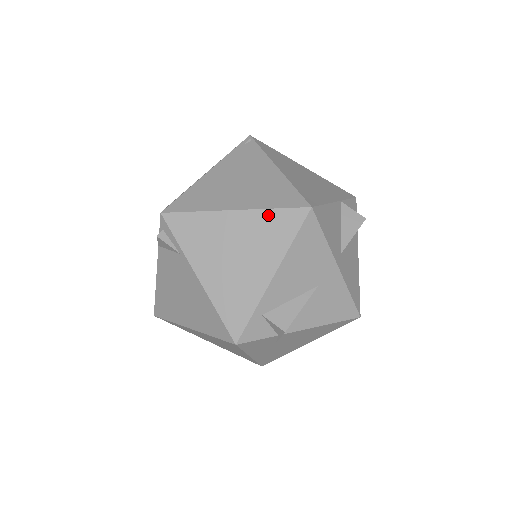
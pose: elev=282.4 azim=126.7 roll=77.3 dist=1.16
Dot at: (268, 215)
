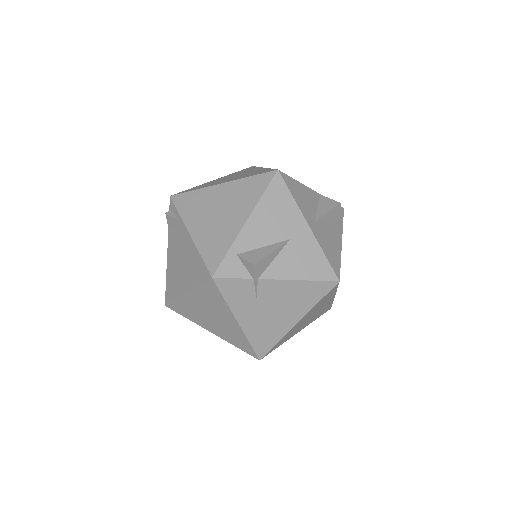
Dot at: (246, 181)
